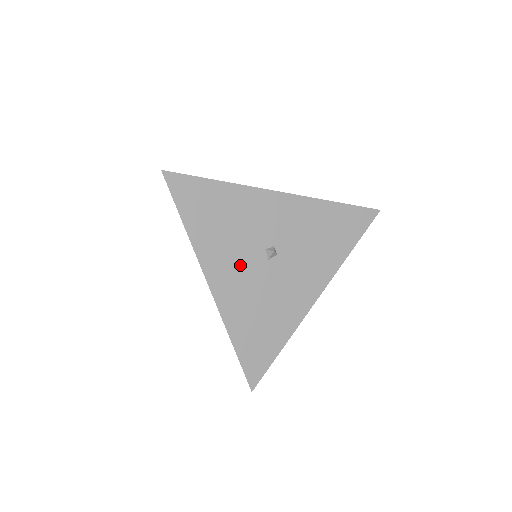
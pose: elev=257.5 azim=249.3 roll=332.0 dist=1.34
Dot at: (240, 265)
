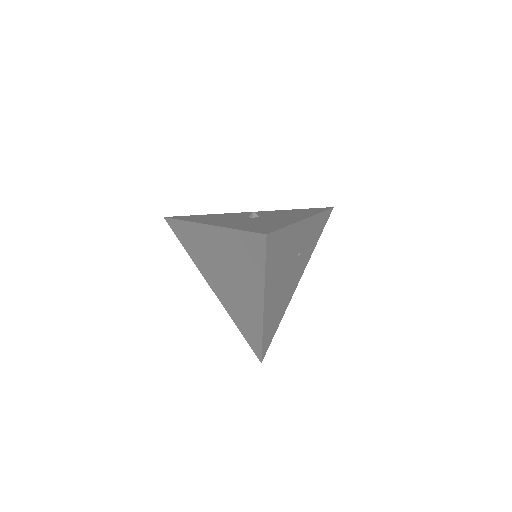
Dot at: (229, 220)
